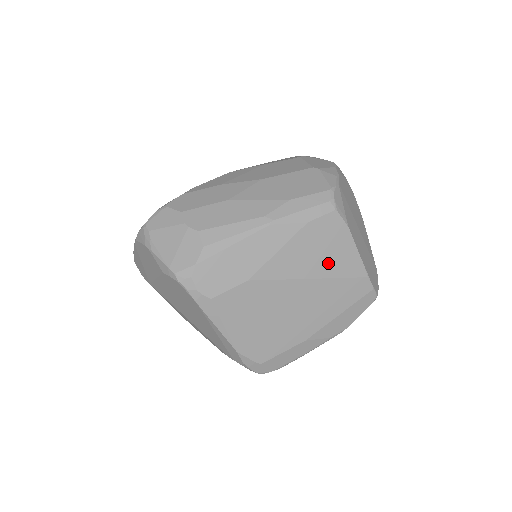
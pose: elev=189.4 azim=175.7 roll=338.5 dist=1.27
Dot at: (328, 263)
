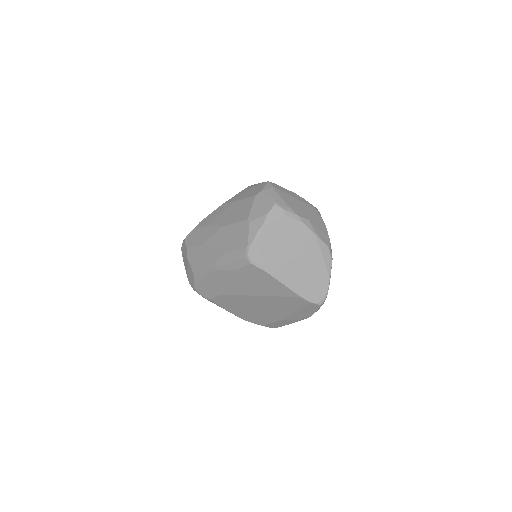
Dot at: (265, 289)
